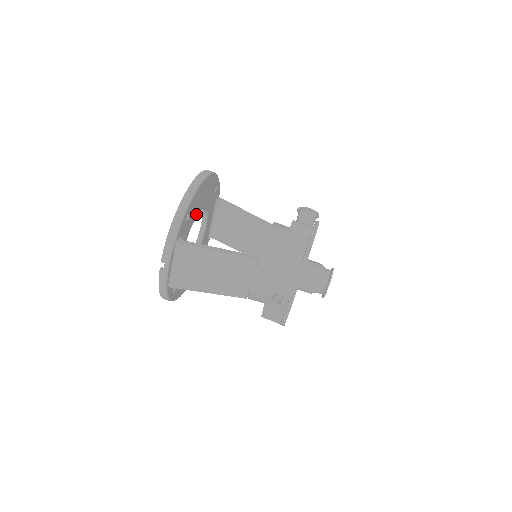
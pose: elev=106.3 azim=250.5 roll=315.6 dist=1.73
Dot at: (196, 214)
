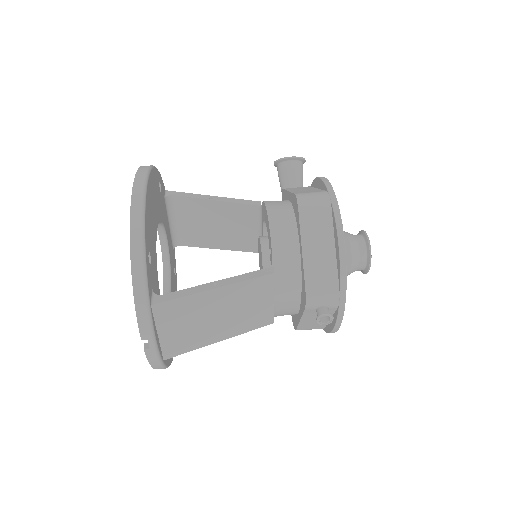
Dot at: (154, 241)
